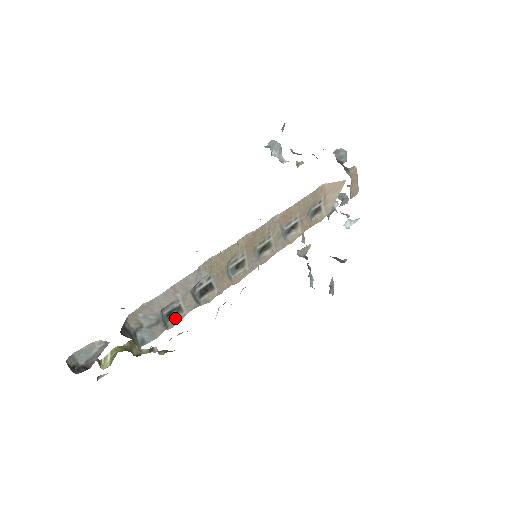
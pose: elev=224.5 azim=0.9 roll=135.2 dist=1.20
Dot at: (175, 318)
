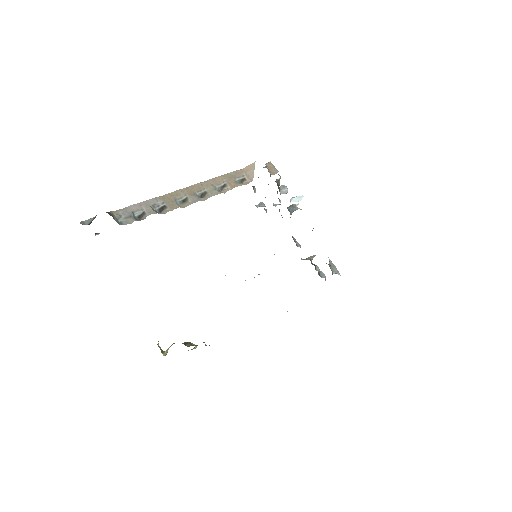
Dot at: (143, 219)
